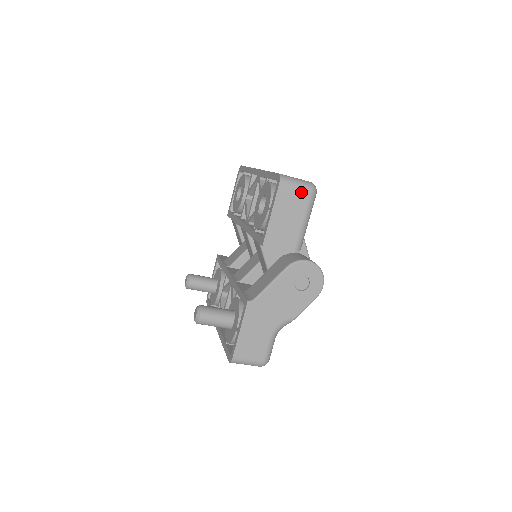
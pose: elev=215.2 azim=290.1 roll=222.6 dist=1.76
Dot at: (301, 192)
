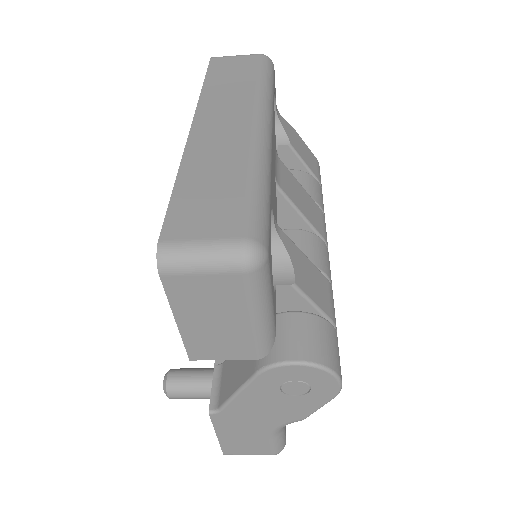
Dot at: (219, 277)
